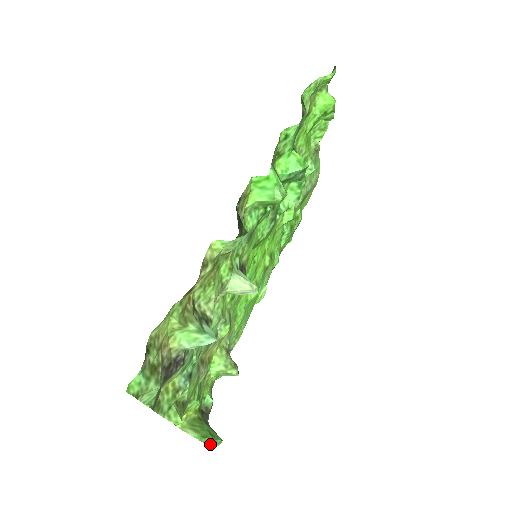
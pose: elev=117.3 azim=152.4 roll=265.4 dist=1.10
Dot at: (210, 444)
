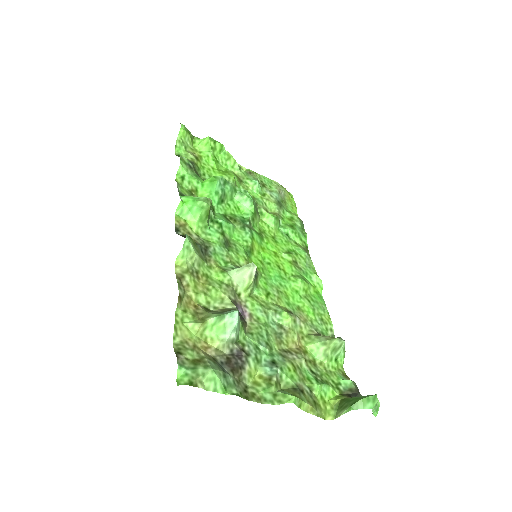
Dot at: (366, 406)
